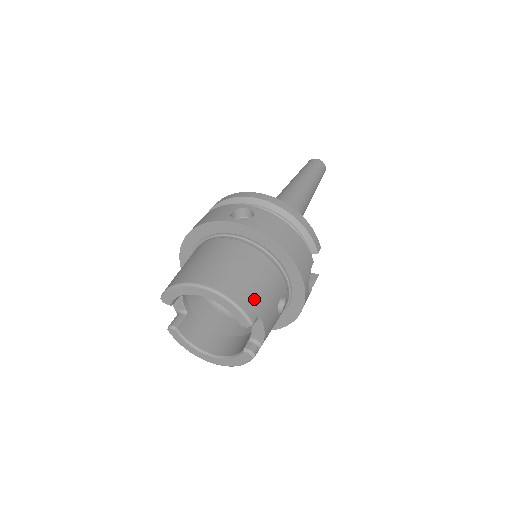
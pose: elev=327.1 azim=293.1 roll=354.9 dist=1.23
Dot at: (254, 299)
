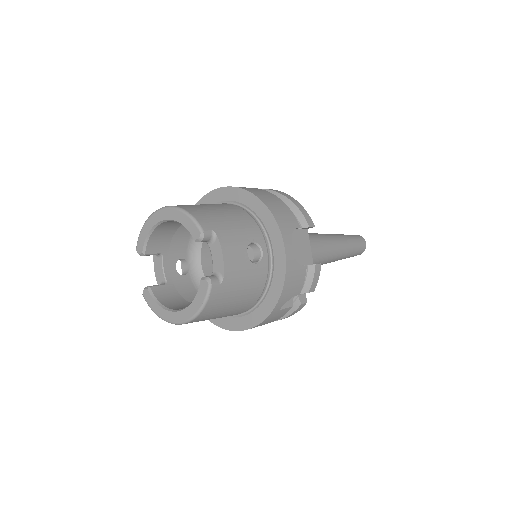
Dot at: (212, 219)
